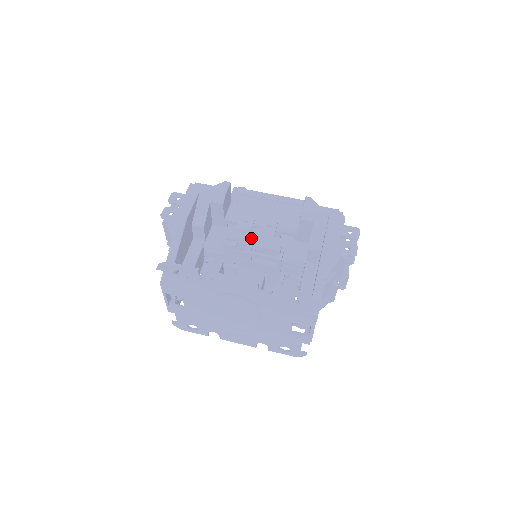
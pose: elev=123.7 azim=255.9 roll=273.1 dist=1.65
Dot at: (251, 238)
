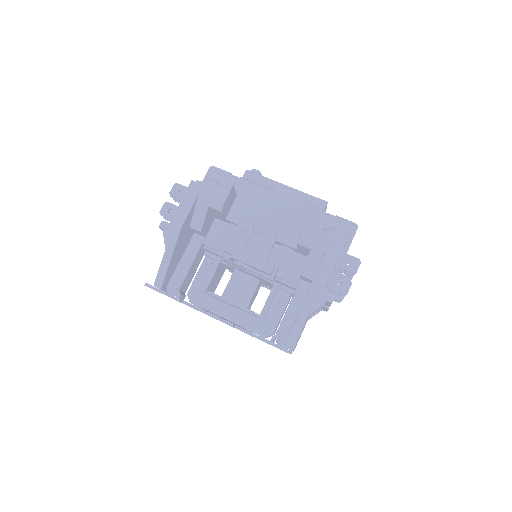
Dot at: (245, 254)
